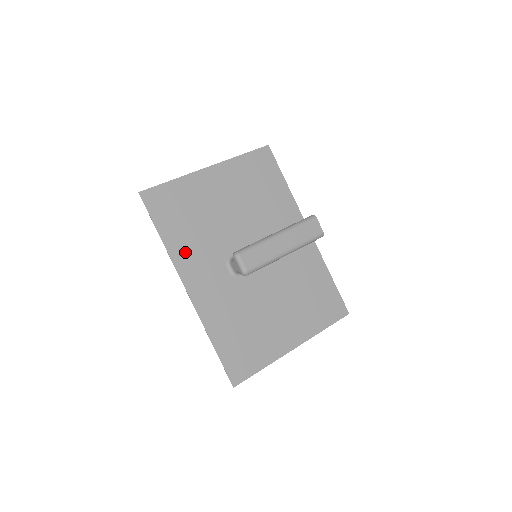
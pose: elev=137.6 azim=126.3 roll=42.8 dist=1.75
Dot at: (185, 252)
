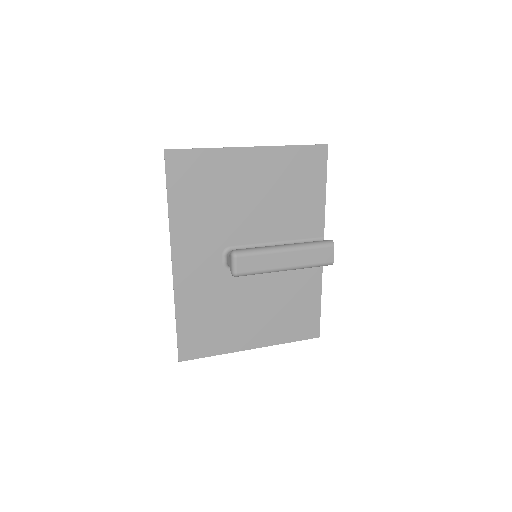
Dot at: (187, 227)
